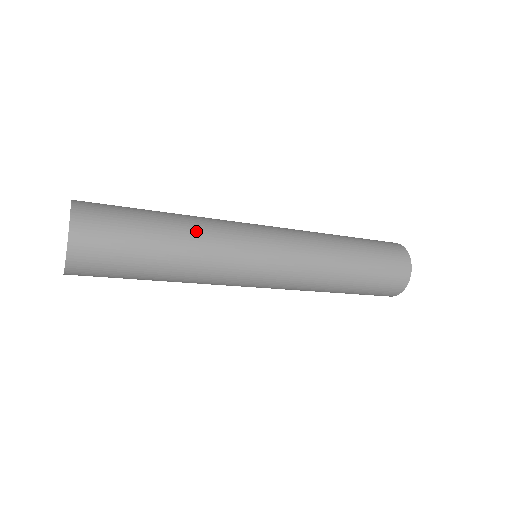
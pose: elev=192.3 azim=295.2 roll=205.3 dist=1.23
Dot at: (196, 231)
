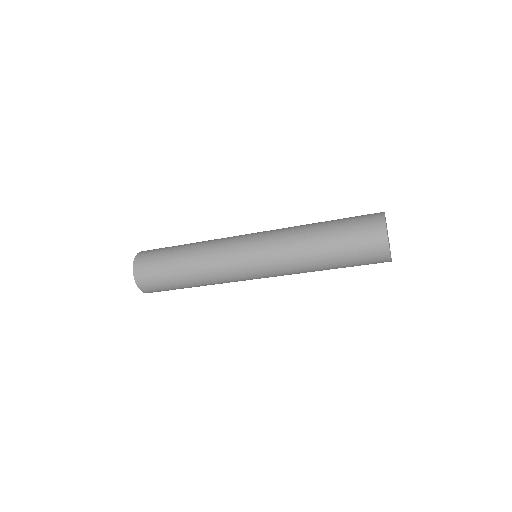
Dot at: (202, 243)
